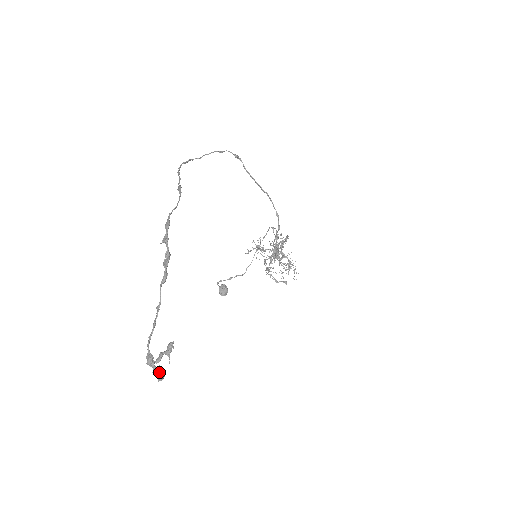
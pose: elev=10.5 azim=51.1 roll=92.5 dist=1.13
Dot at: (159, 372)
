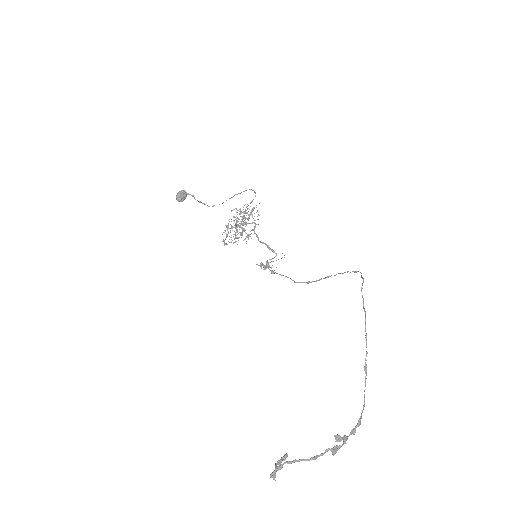
Dot at: occluded
